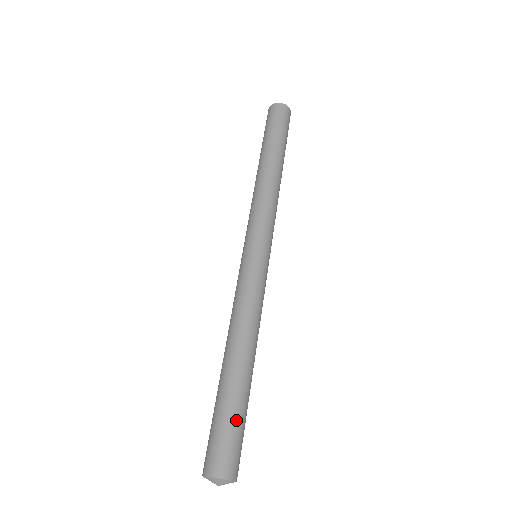
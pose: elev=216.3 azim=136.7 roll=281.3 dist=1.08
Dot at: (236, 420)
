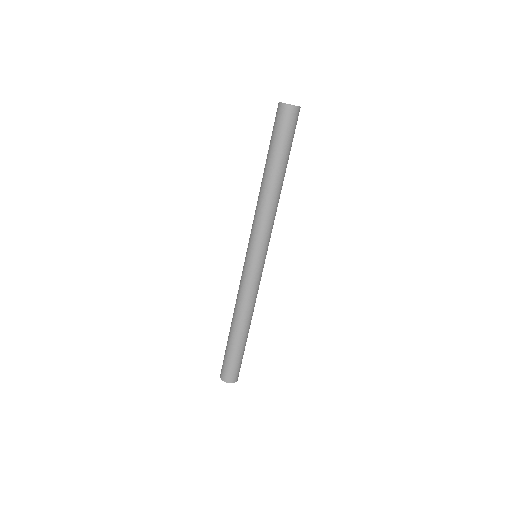
Dot at: (242, 357)
